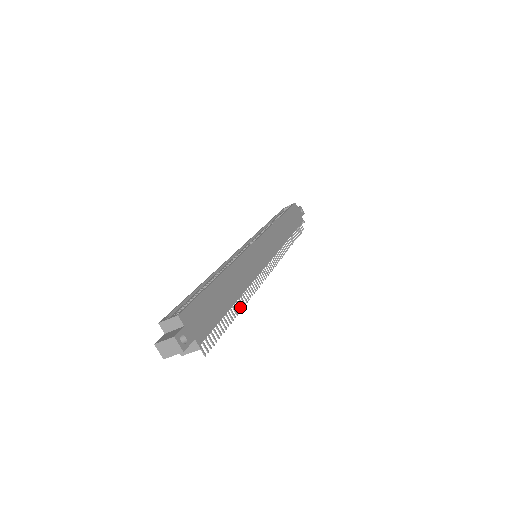
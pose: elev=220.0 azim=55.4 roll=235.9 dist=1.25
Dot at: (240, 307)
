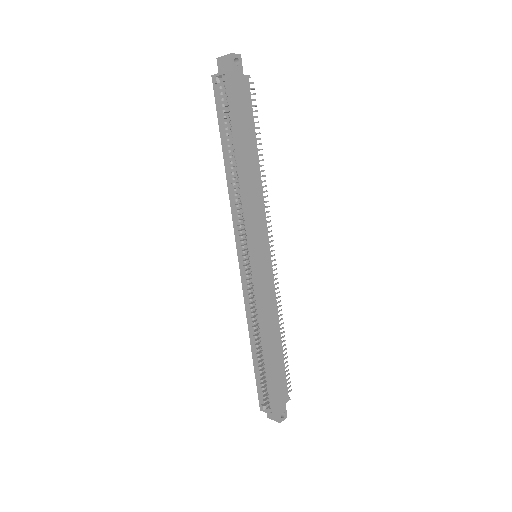
Dot at: occluded
